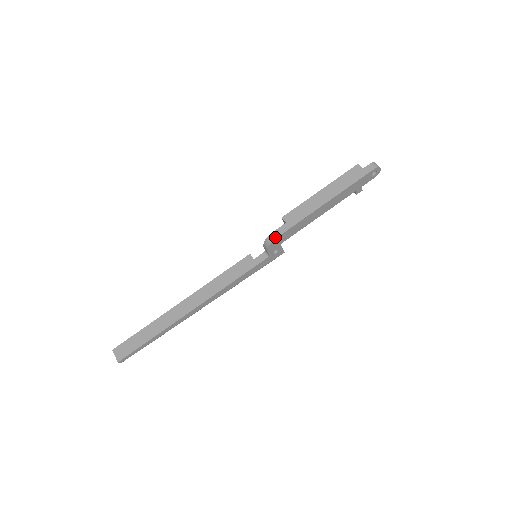
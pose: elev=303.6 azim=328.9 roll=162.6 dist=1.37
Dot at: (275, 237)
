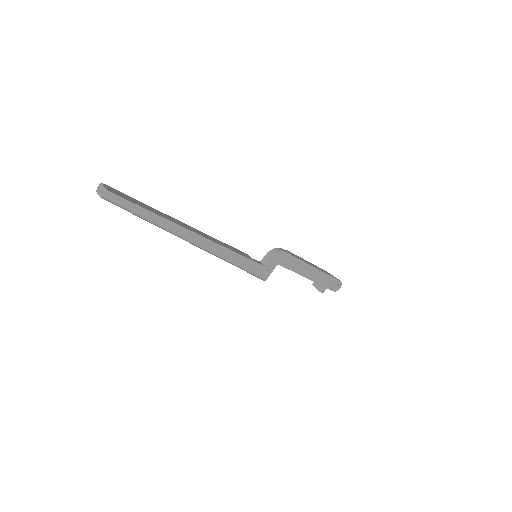
Dot at: (284, 251)
